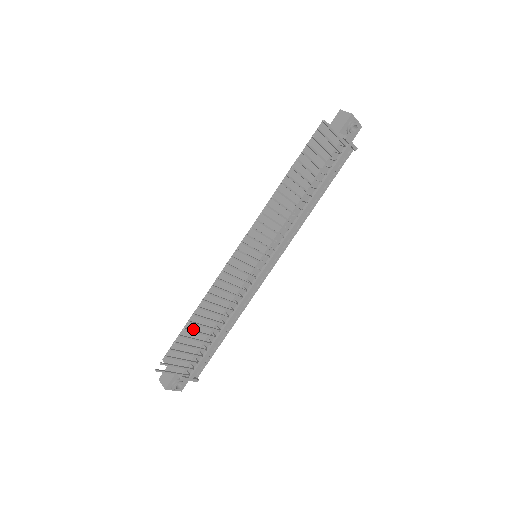
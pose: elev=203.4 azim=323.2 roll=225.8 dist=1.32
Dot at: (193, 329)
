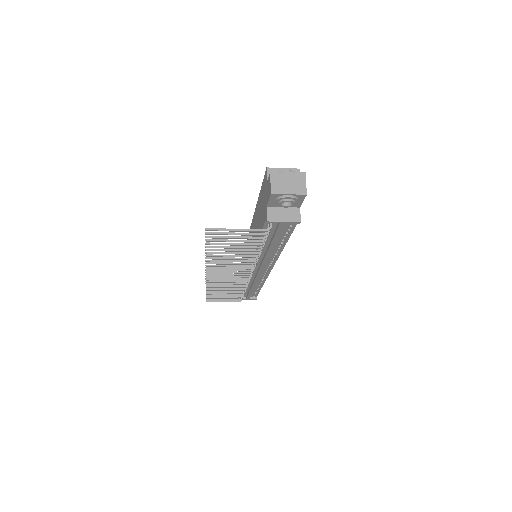
Dot at: occluded
